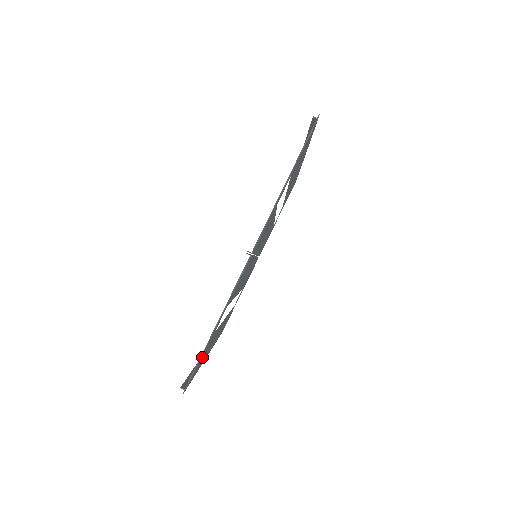
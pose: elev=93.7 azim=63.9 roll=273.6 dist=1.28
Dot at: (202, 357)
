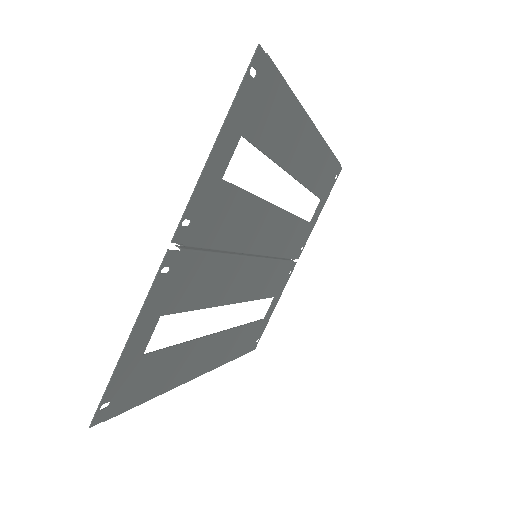
Dot at: (132, 381)
